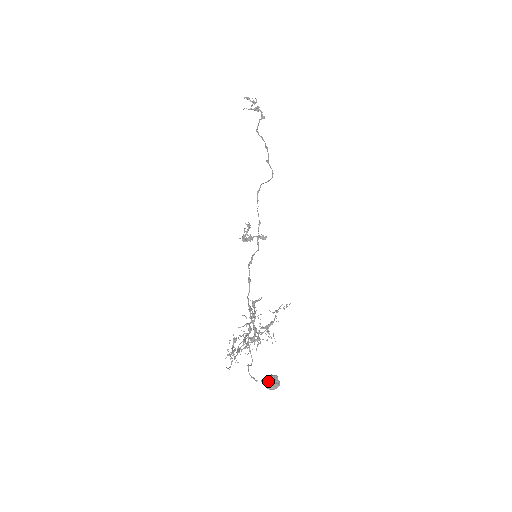
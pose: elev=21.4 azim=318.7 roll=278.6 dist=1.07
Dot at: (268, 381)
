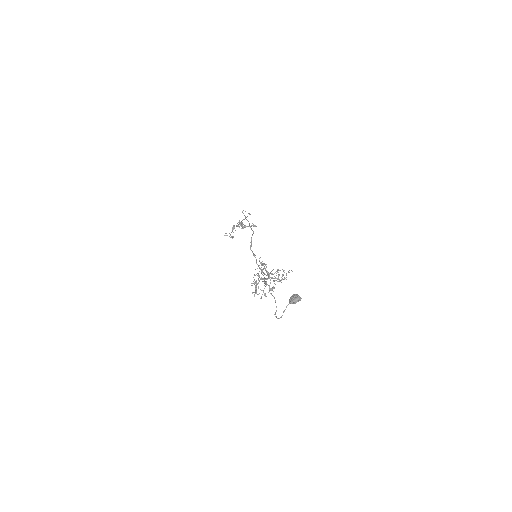
Dot at: (291, 297)
